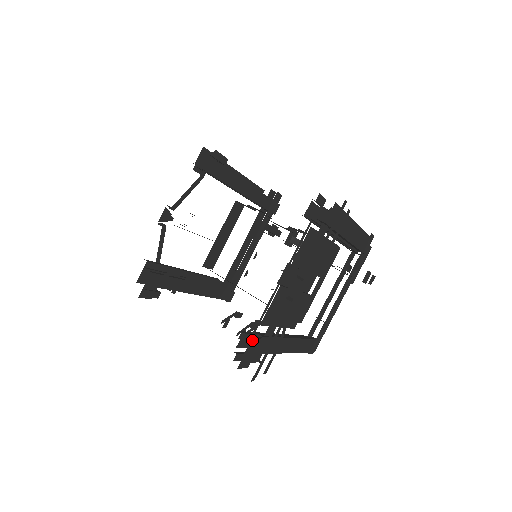
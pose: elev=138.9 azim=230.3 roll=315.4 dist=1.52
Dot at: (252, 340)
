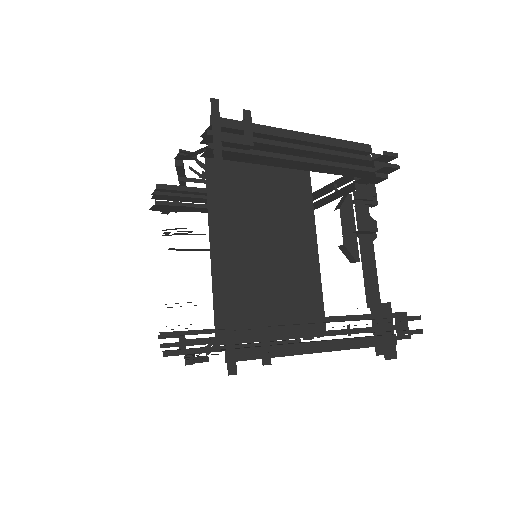
Dot at: occluded
